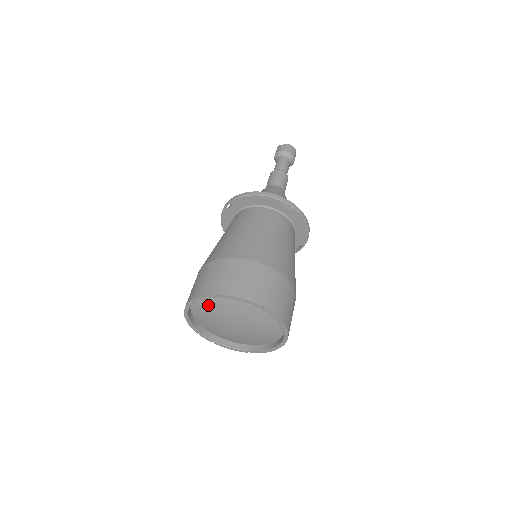
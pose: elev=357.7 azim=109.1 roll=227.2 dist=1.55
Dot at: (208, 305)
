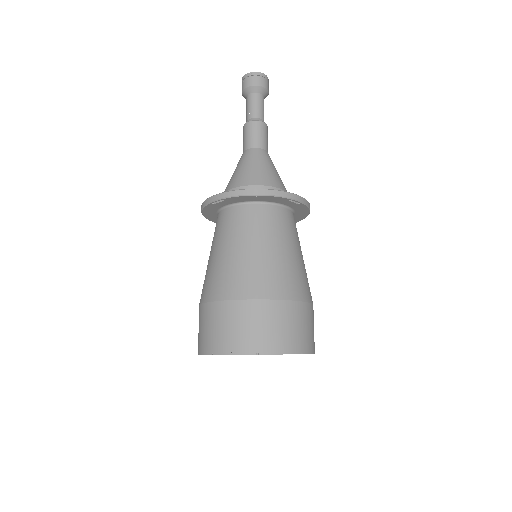
Dot at: occluded
